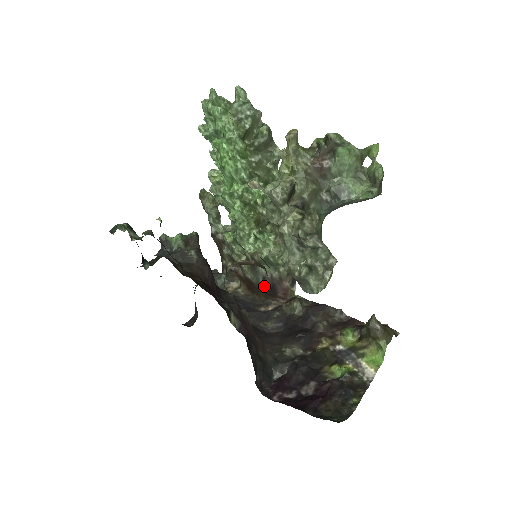
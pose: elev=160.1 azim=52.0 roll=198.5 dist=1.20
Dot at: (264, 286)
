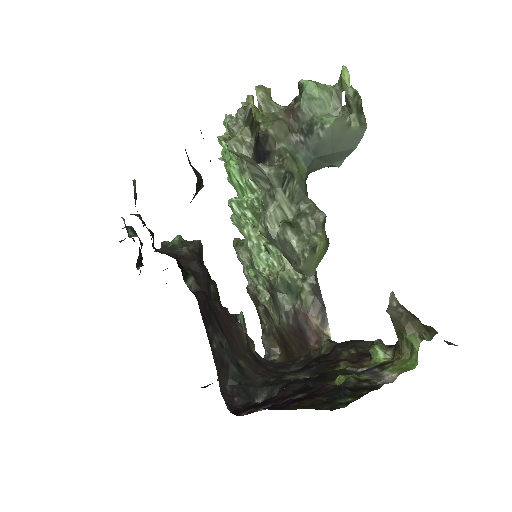
Dot at: (290, 329)
